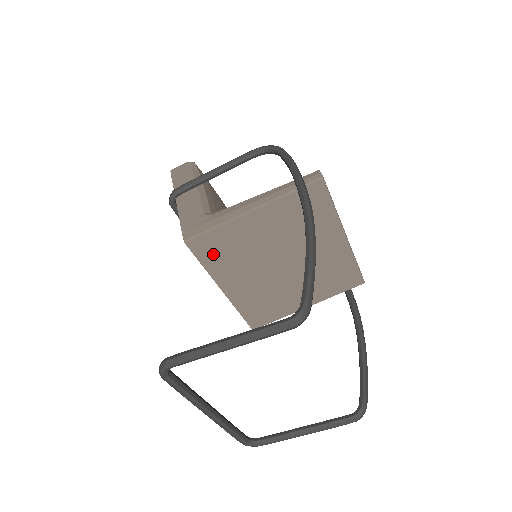
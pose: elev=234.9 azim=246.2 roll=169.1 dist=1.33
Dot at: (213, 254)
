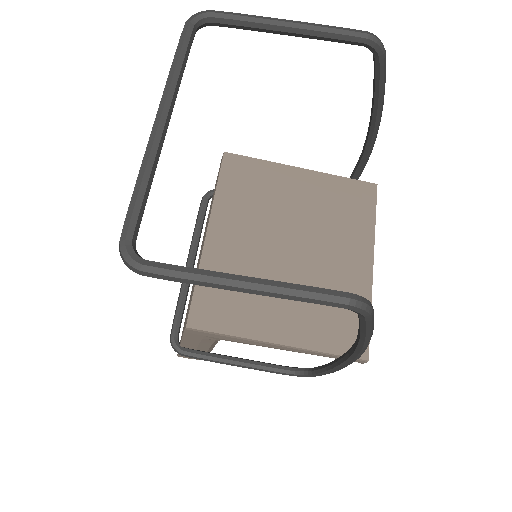
Dot at: (237, 181)
